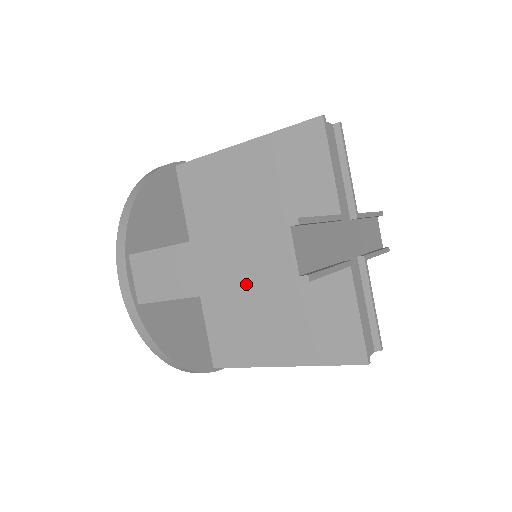
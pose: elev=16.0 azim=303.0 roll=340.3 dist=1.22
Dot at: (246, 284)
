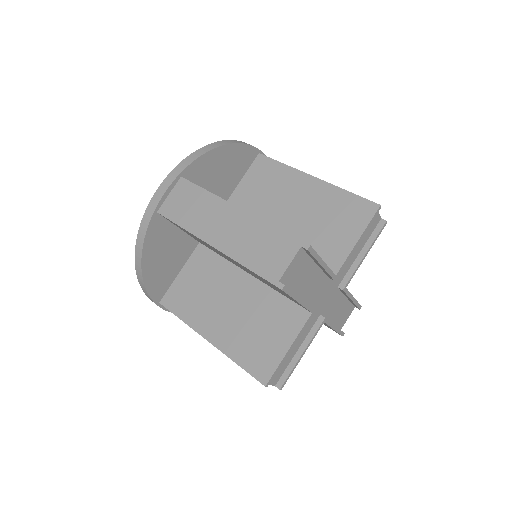
Dot at: occluded
